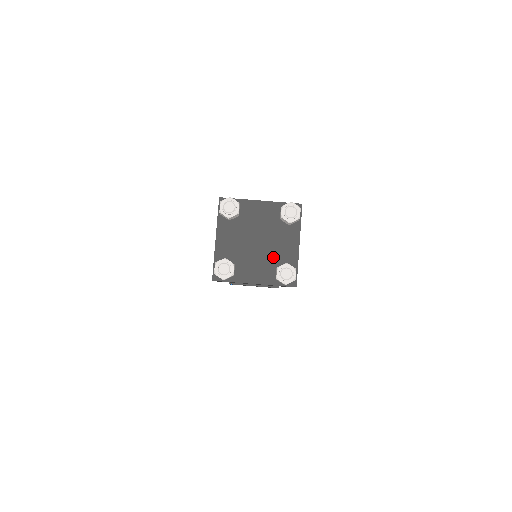
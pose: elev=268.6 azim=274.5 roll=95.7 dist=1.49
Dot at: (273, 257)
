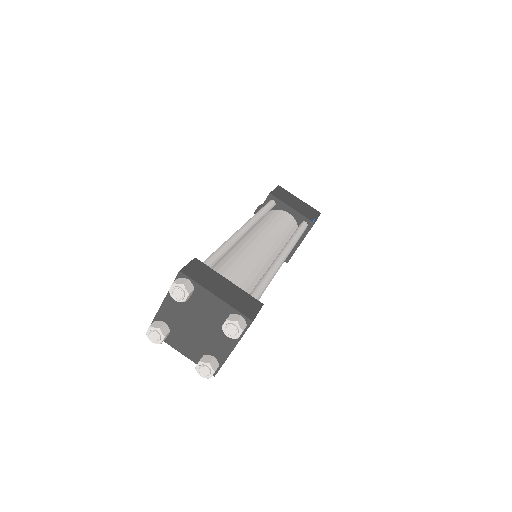
Dot at: (206, 345)
